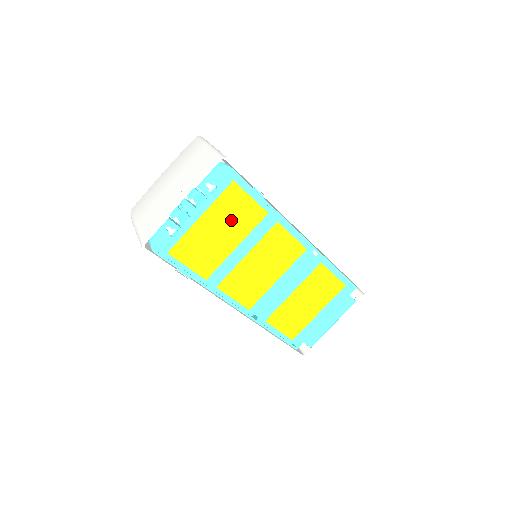
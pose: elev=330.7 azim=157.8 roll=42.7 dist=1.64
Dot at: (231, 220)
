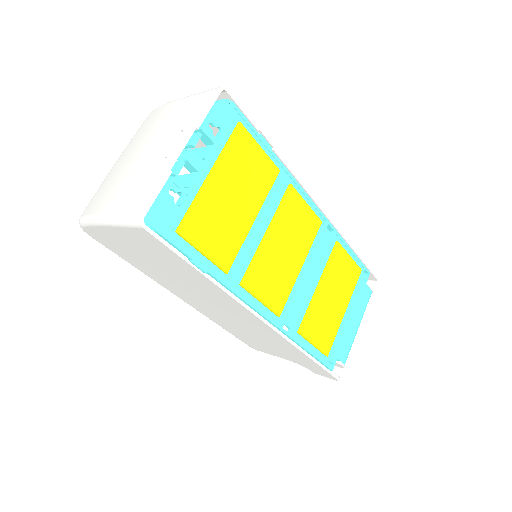
Dot at: (244, 179)
